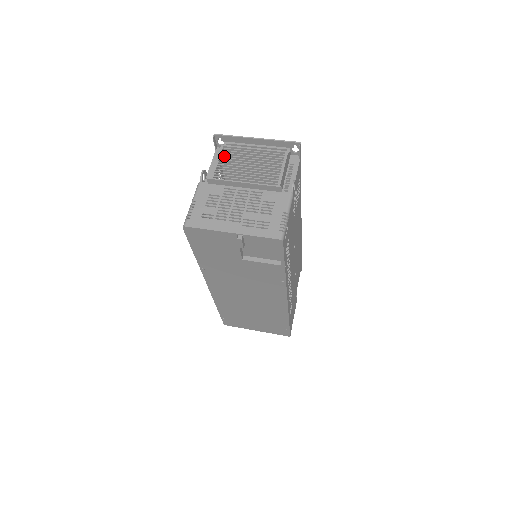
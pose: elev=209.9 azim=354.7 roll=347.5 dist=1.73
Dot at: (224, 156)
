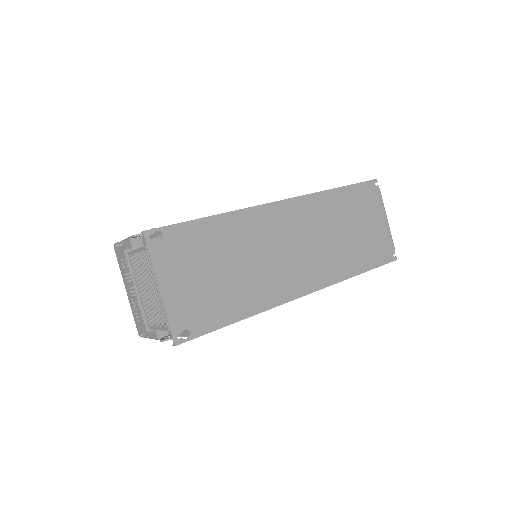
Dot at: (182, 230)
